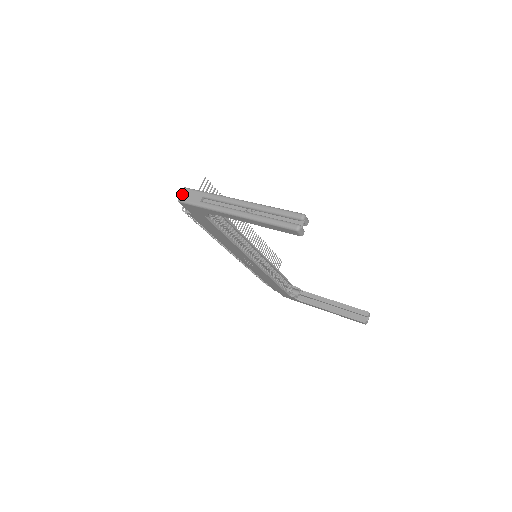
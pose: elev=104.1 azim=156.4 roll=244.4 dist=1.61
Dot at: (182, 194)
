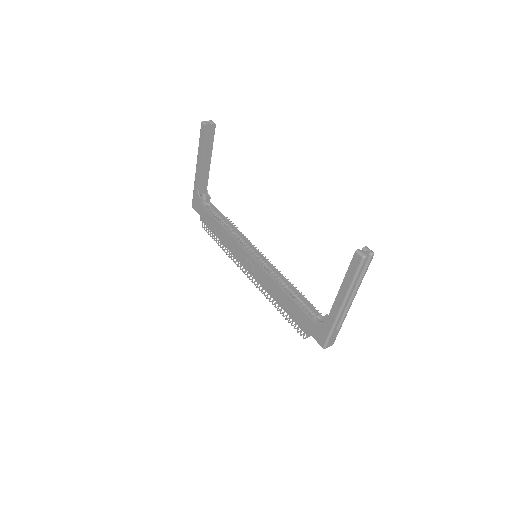
Dot at: occluded
